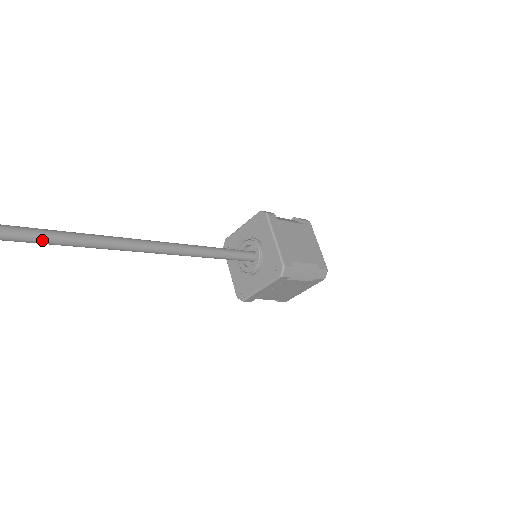
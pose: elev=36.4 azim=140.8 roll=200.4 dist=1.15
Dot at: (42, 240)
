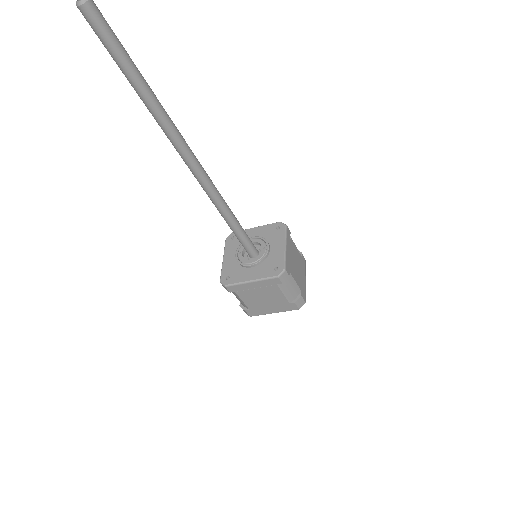
Dot at: (148, 97)
